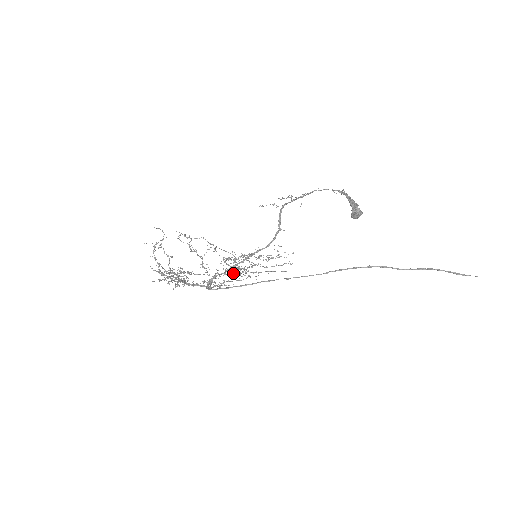
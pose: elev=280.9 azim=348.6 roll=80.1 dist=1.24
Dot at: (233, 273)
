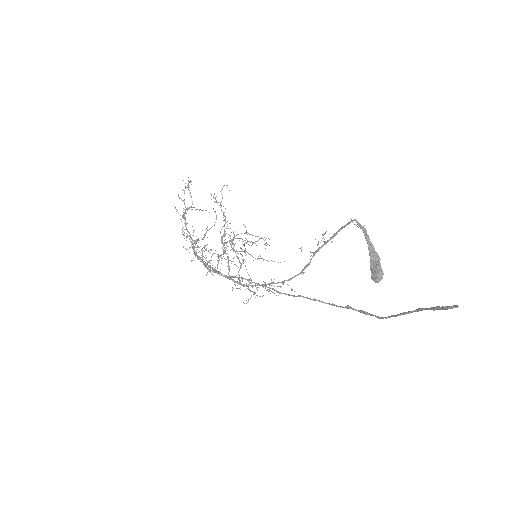
Dot at: (222, 236)
